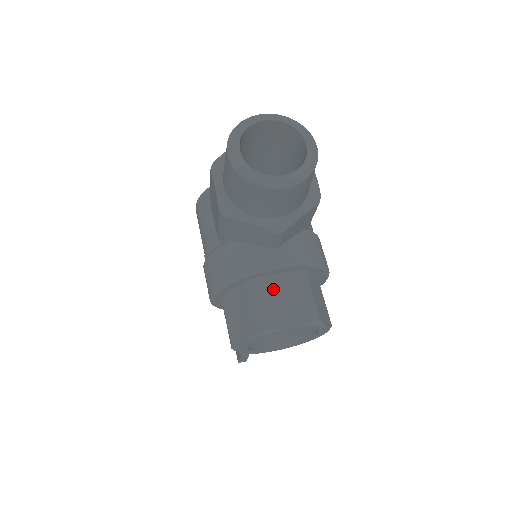
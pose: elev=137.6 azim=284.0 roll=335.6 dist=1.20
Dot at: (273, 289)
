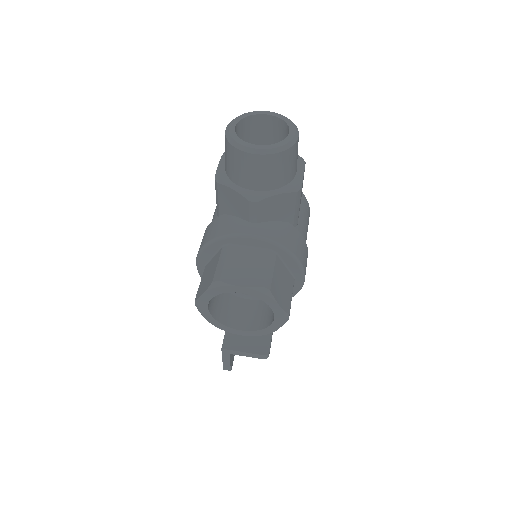
Dot at: (240, 255)
